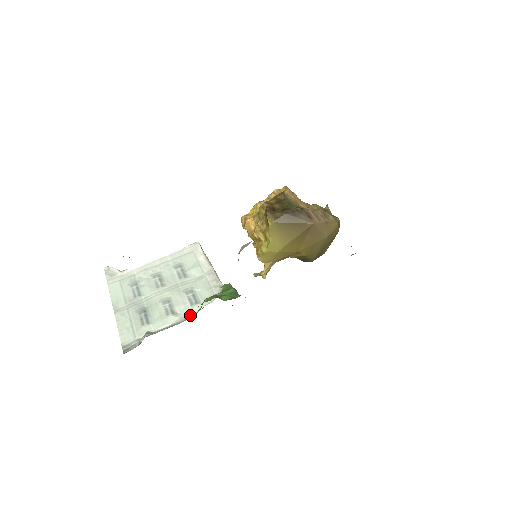
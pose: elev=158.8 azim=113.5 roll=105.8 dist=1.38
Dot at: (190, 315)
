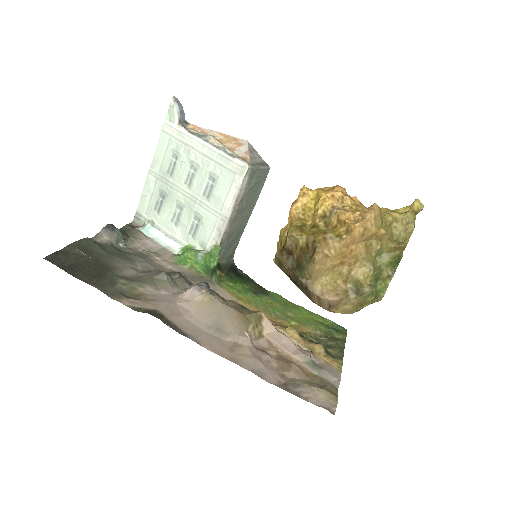
Dot at: (183, 240)
